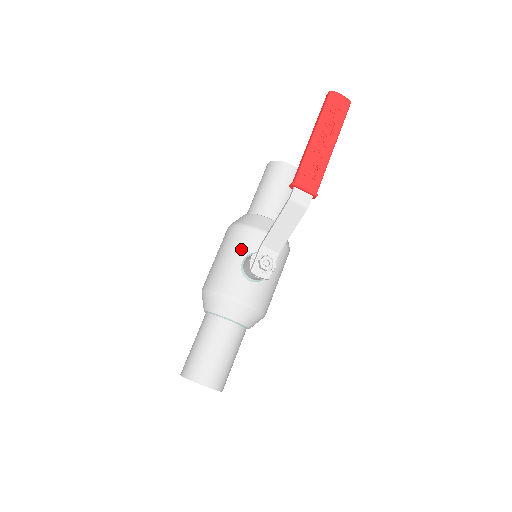
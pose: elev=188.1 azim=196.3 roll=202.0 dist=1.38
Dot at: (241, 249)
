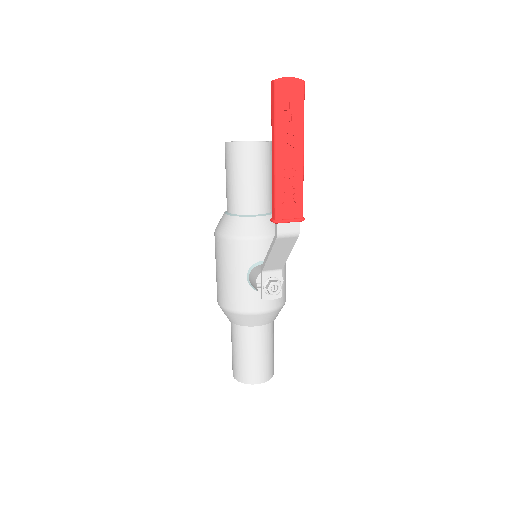
Dot at: (240, 265)
